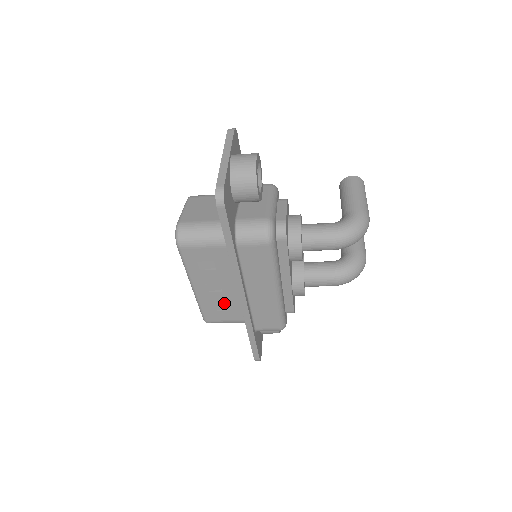
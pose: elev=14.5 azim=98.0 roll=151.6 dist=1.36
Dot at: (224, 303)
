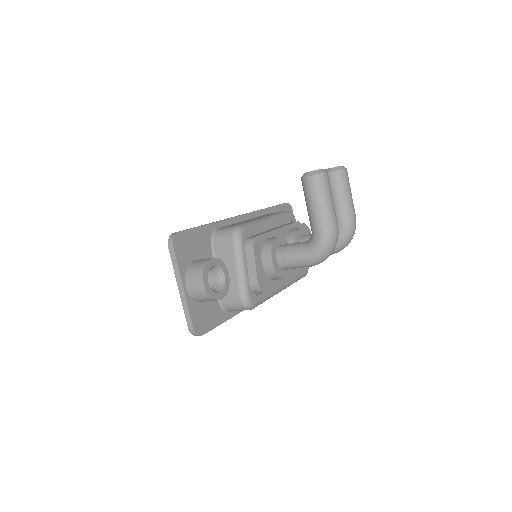
Dot at: occluded
